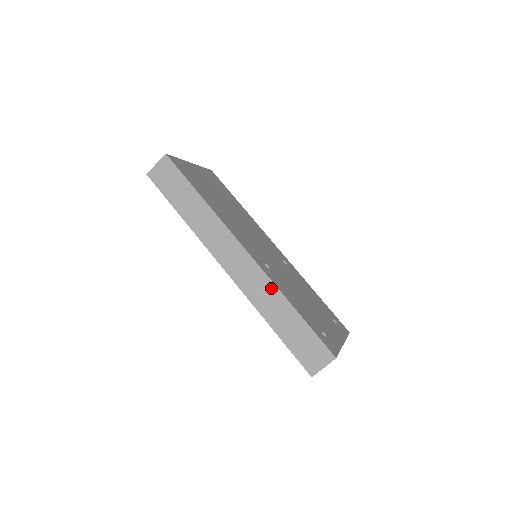
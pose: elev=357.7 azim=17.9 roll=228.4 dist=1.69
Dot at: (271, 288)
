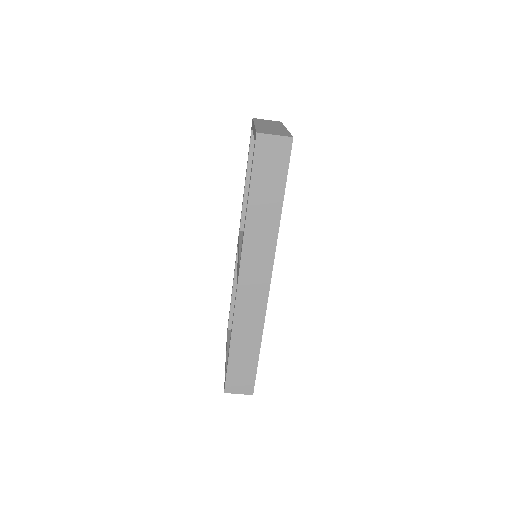
Dot at: (259, 322)
